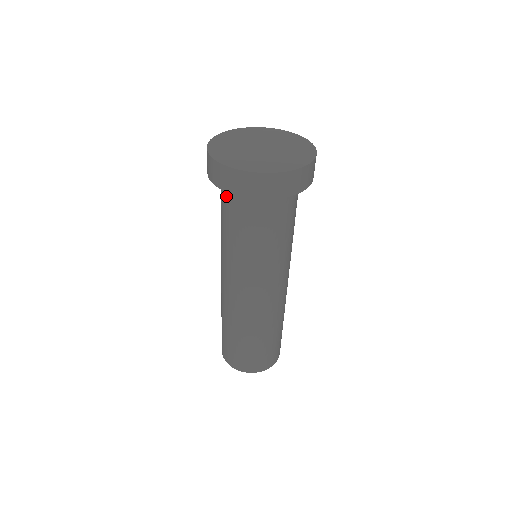
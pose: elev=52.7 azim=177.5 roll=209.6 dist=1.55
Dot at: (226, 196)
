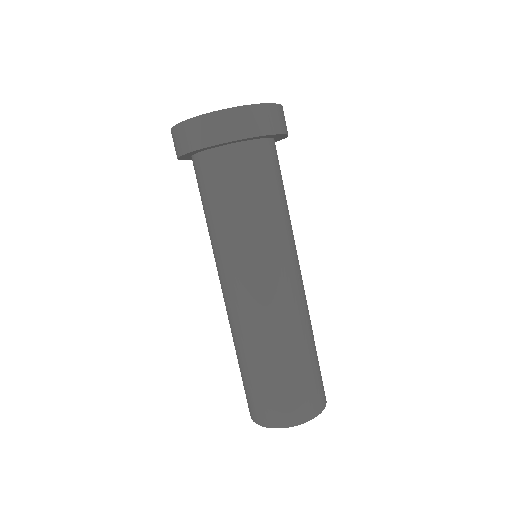
Dot at: (196, 172)
